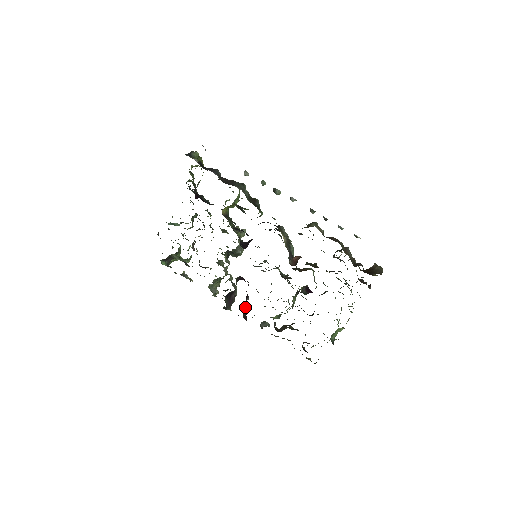
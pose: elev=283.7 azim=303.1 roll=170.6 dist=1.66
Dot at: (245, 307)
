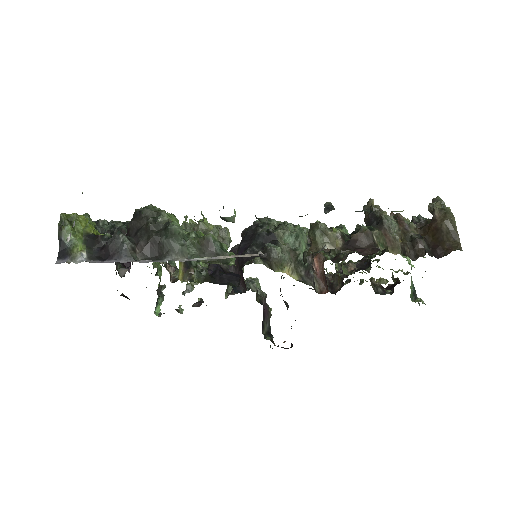
Dot at: occluded
